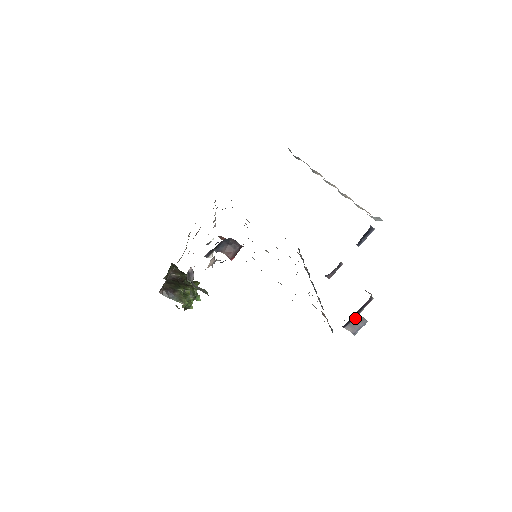
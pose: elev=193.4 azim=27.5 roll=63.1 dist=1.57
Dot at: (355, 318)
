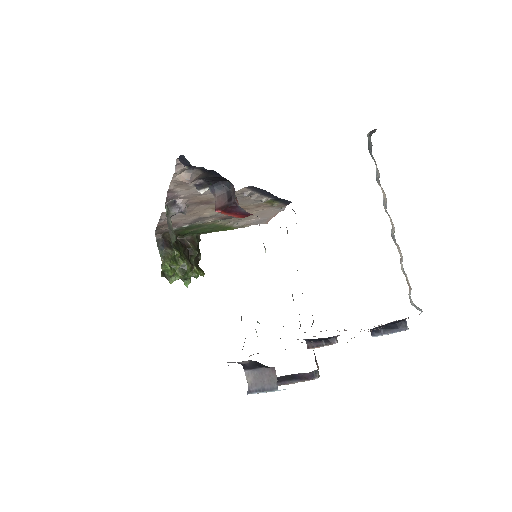
Dot at: (267, 369)
